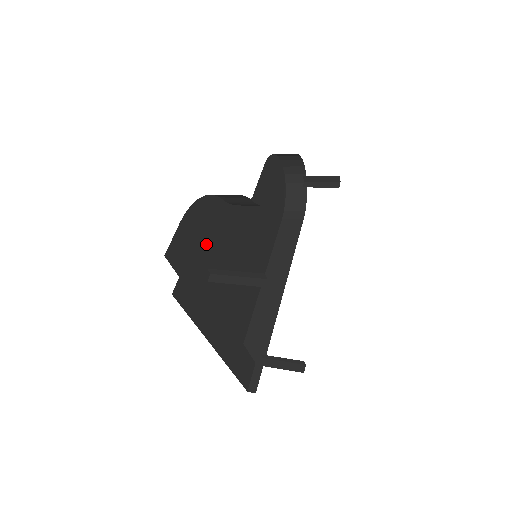
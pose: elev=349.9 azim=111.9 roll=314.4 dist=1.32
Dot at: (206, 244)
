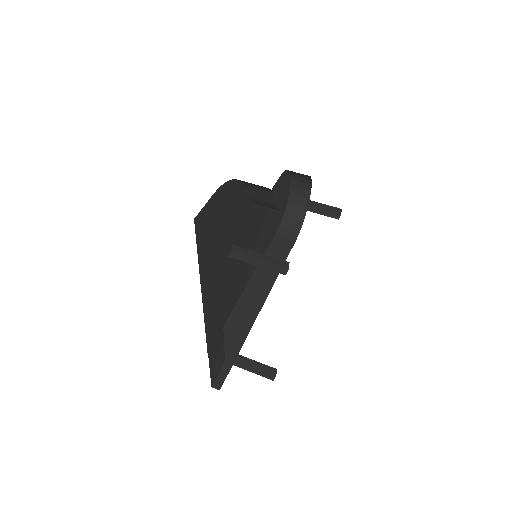
Dot at: (223, 226)
